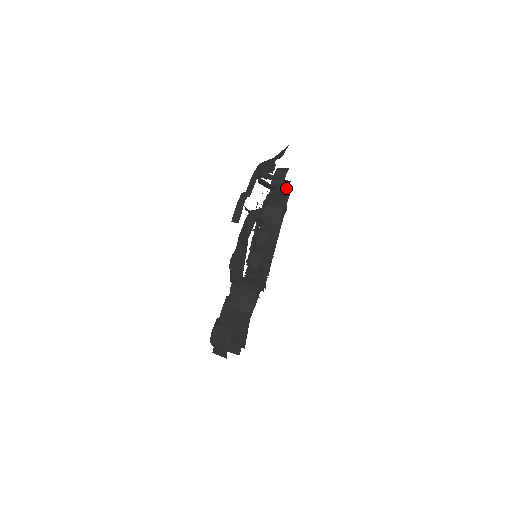
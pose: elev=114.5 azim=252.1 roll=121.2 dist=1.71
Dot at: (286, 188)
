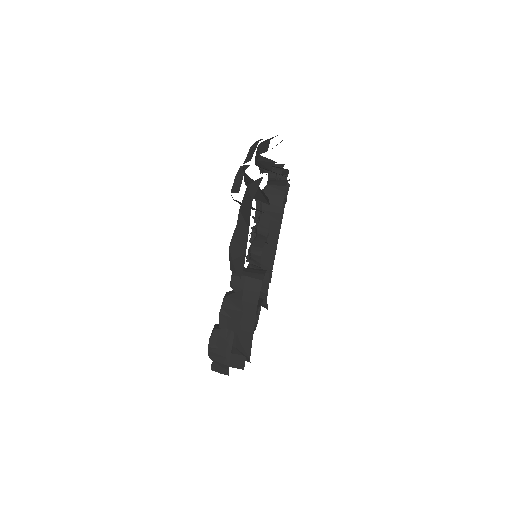
Dot at: occluded
